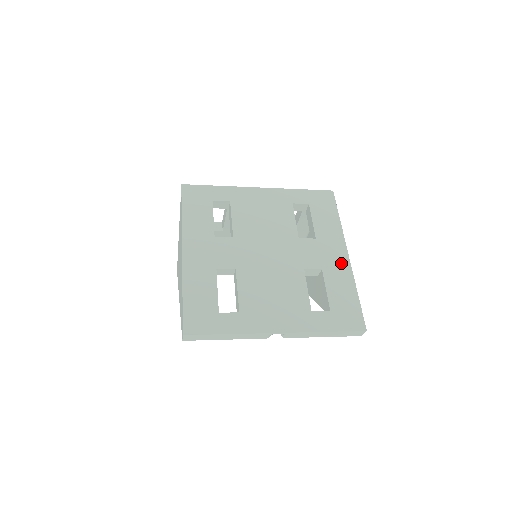
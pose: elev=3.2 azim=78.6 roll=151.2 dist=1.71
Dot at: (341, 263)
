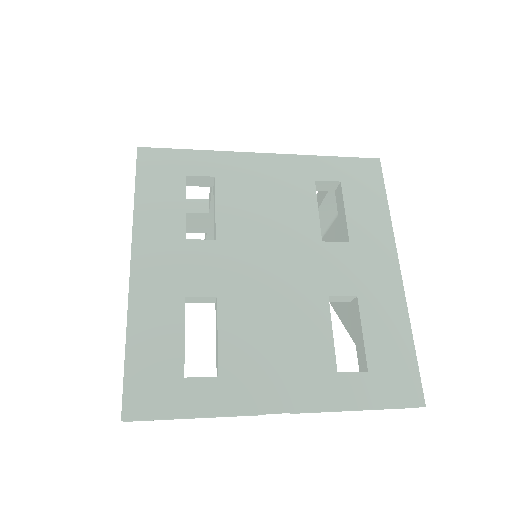
Dot at: (388, 285)
